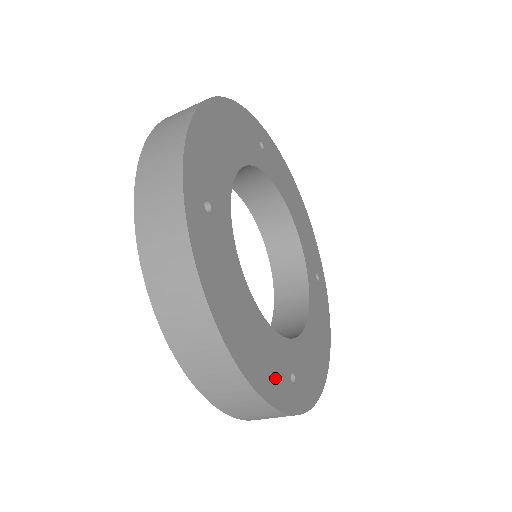
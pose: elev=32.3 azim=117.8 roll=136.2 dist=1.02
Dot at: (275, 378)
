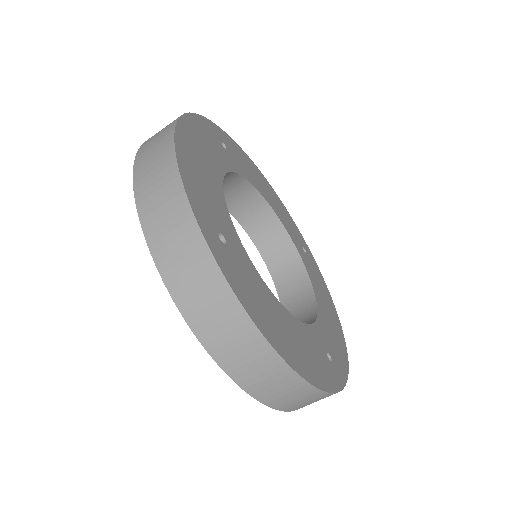
Dot at: (321, 366)
